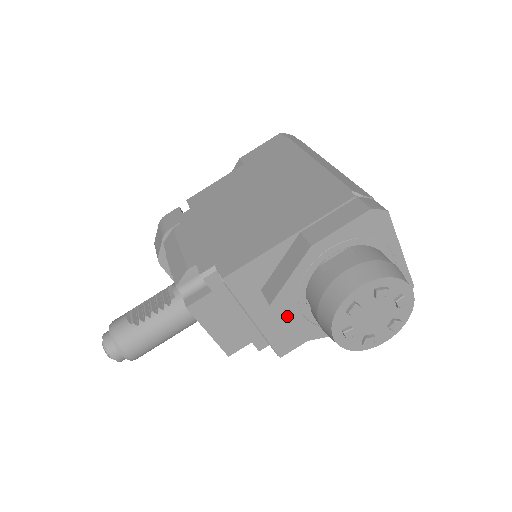
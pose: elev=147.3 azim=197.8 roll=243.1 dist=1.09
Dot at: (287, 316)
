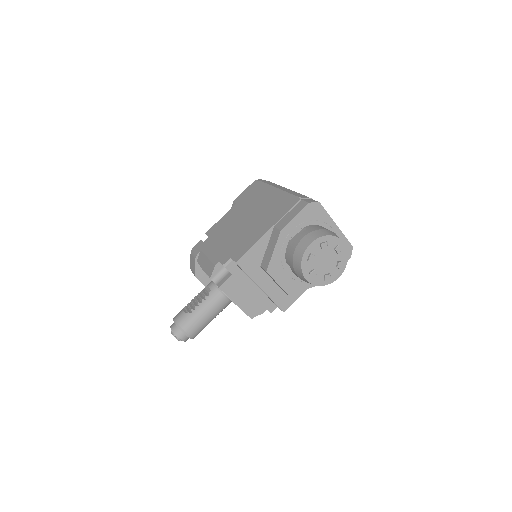
Dot at: (279, 277)
